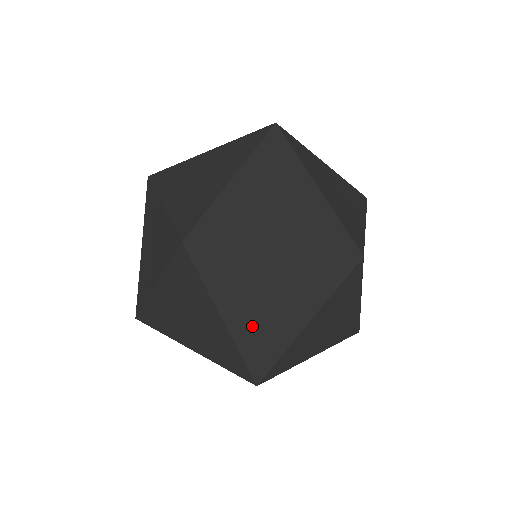
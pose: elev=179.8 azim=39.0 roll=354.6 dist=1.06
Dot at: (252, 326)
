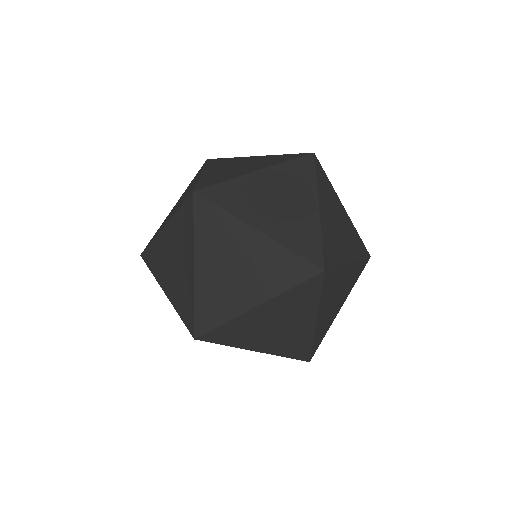
Dot at: (324, 320)
